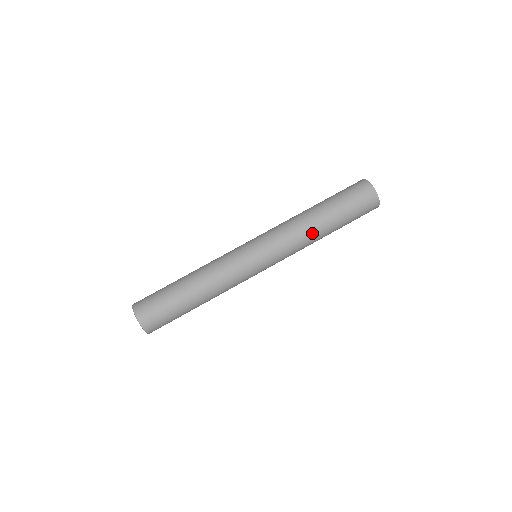
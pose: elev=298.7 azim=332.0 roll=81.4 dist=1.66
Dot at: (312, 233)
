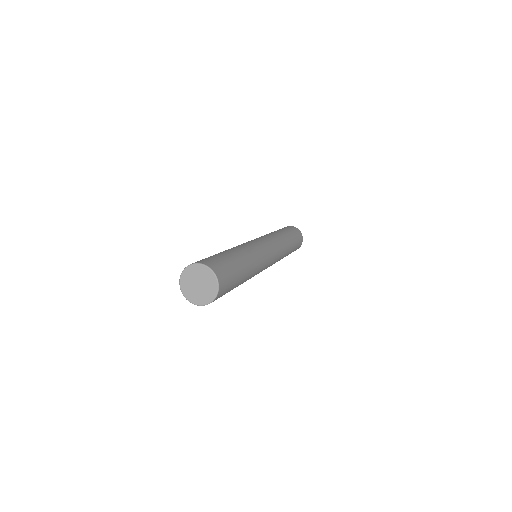
Dot at: (284, 239)
